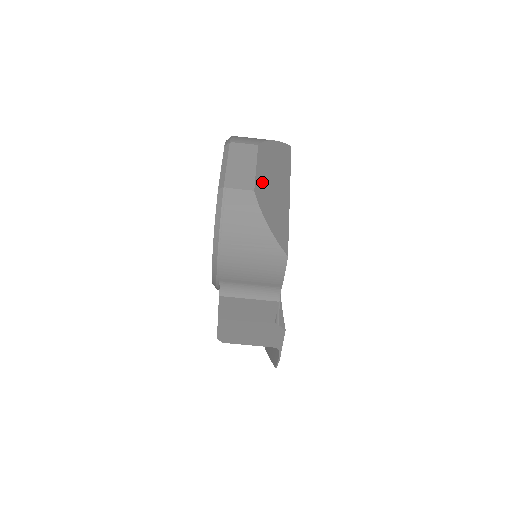
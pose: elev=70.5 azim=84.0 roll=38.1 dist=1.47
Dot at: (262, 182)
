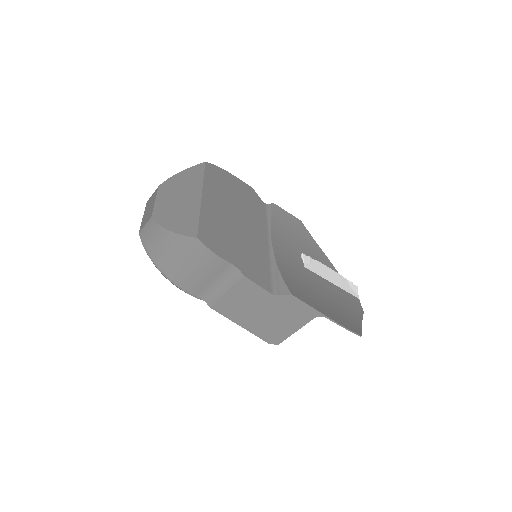
Dot at: (162, 206)
